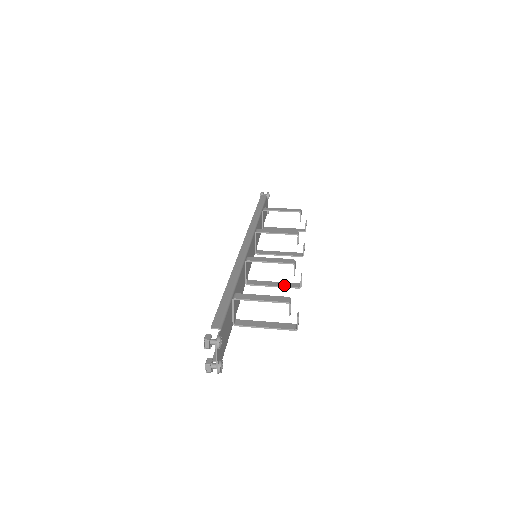
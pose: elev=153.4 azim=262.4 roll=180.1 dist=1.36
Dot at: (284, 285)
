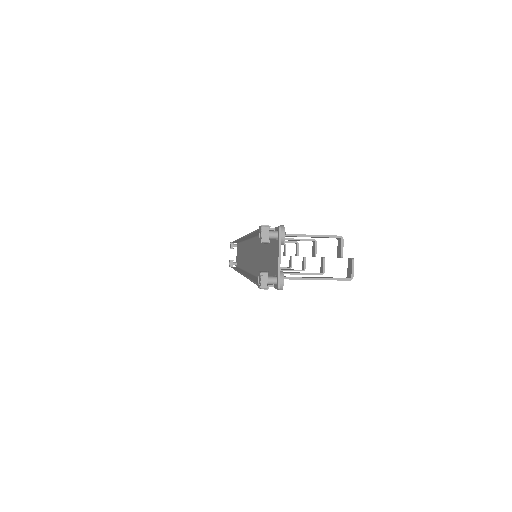
Dot at: occluded
